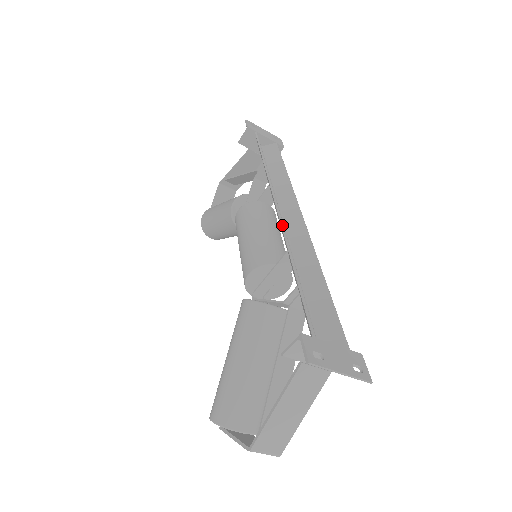
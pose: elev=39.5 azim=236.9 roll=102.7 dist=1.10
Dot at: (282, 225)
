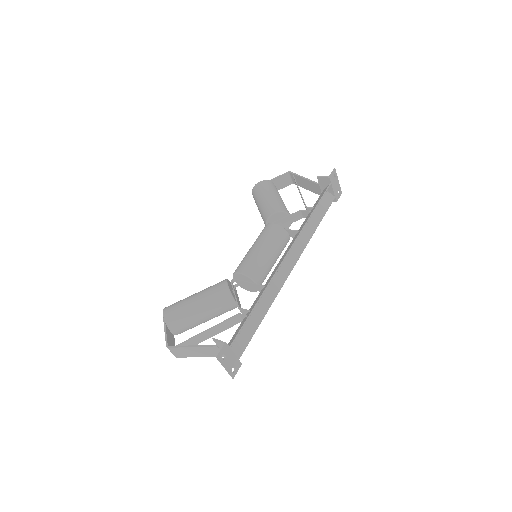
Dot at: occluded
